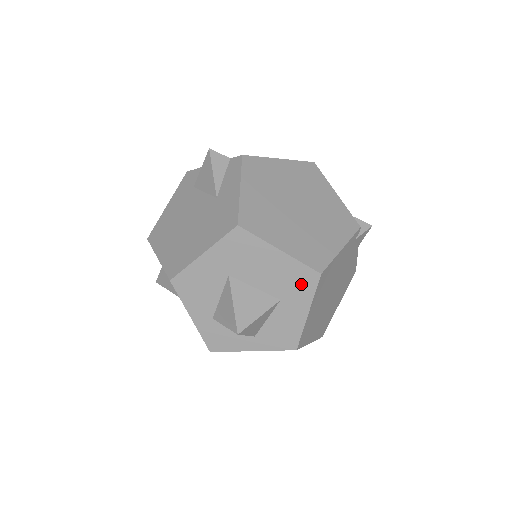
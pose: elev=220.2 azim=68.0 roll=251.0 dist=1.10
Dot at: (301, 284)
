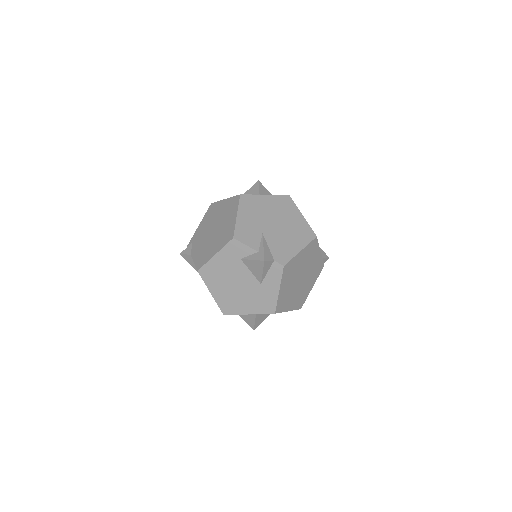
Dot at: occluded
